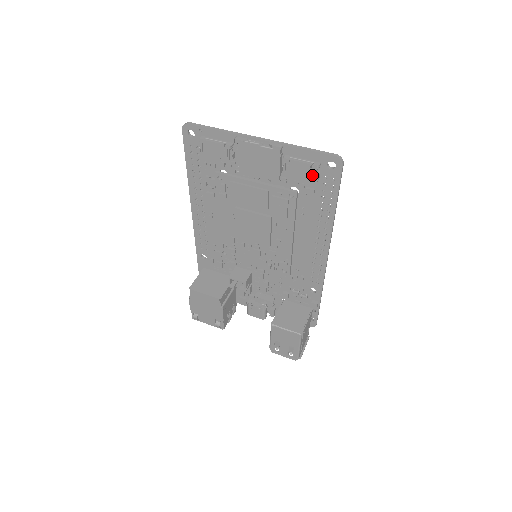
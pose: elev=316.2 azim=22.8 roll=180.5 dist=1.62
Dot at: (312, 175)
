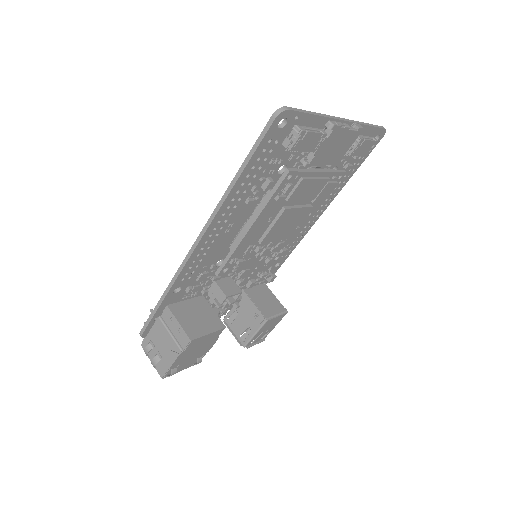
Dot at: (369, 151)
